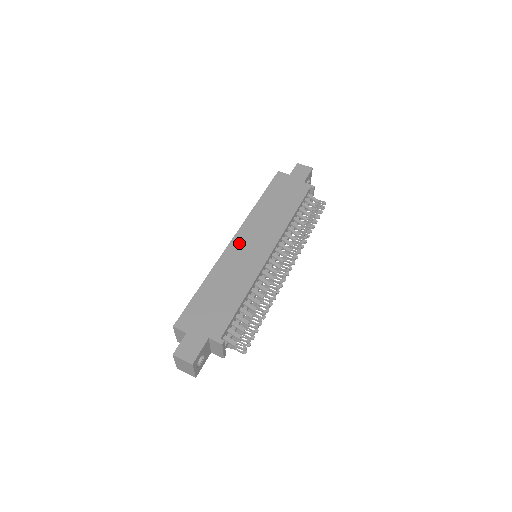
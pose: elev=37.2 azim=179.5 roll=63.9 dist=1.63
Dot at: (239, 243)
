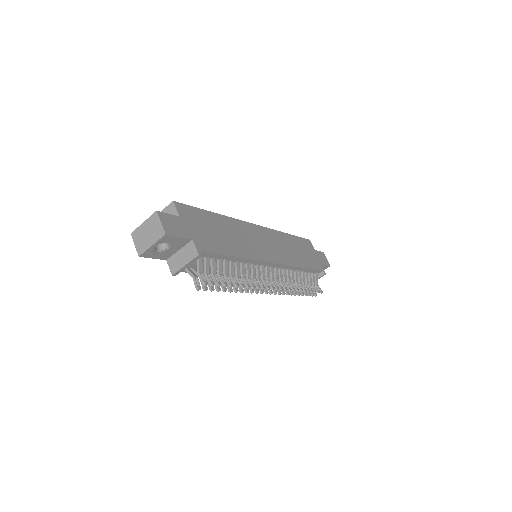
Dot at: (258, 231)
